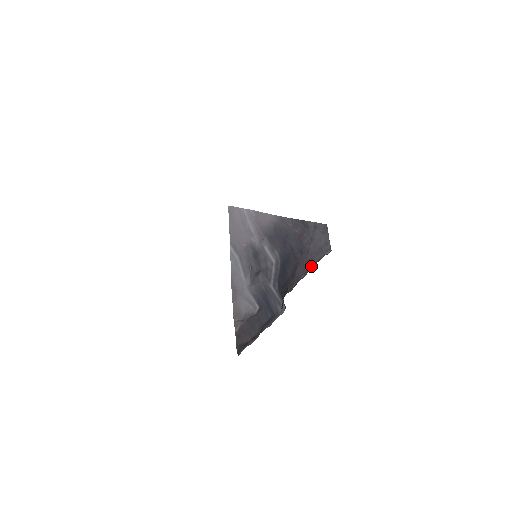
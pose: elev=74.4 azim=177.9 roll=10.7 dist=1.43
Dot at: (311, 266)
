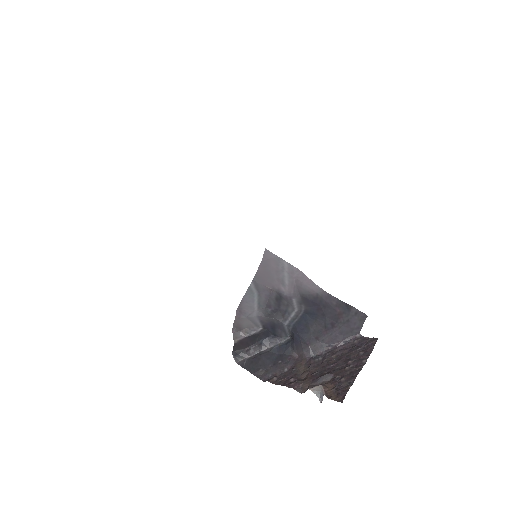
Dot at: (340, 344)
